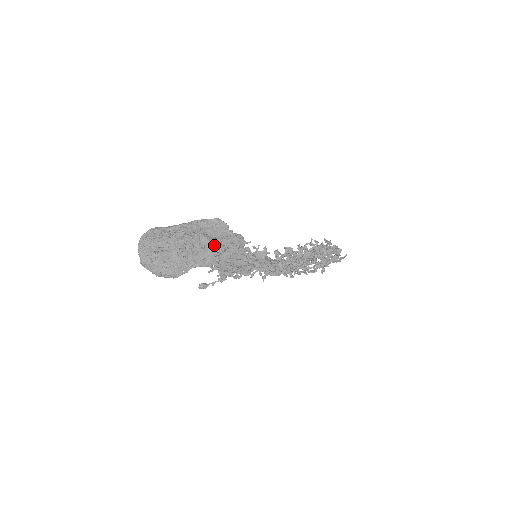
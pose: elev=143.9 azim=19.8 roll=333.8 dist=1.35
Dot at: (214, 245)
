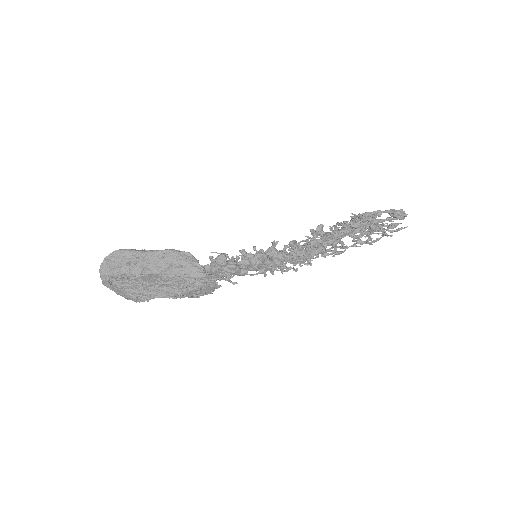
Dot at: (178, 281)
